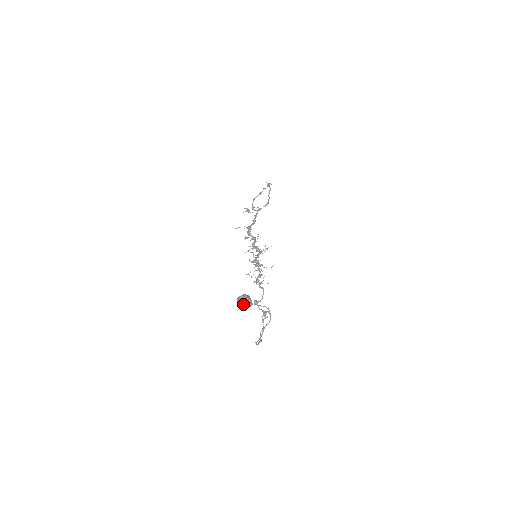
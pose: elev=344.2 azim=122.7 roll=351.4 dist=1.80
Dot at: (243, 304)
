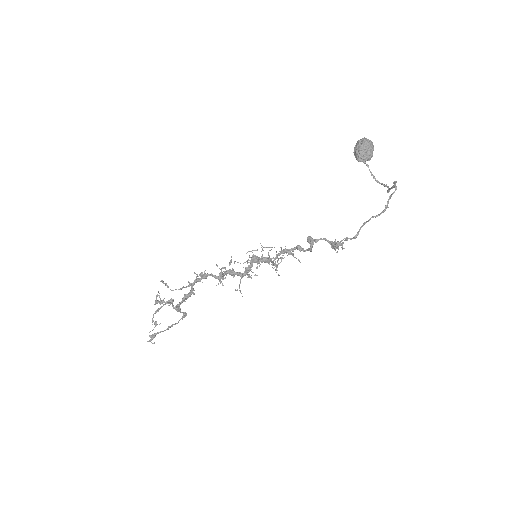
Dot at: (371, 142)
